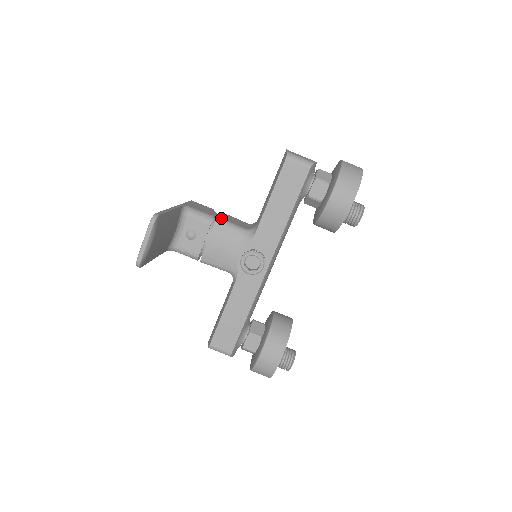
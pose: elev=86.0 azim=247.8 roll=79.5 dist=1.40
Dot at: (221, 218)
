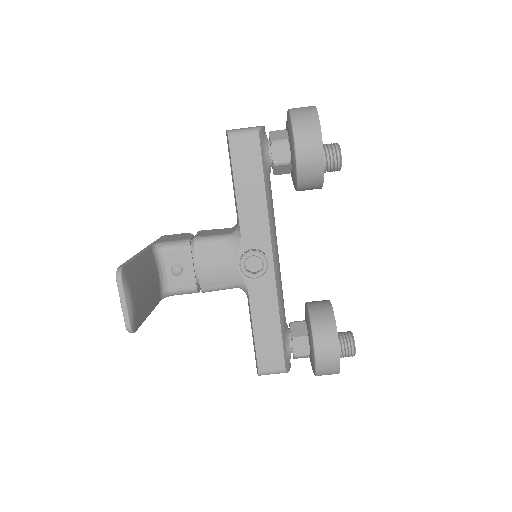
Dot at: (198, 237)
